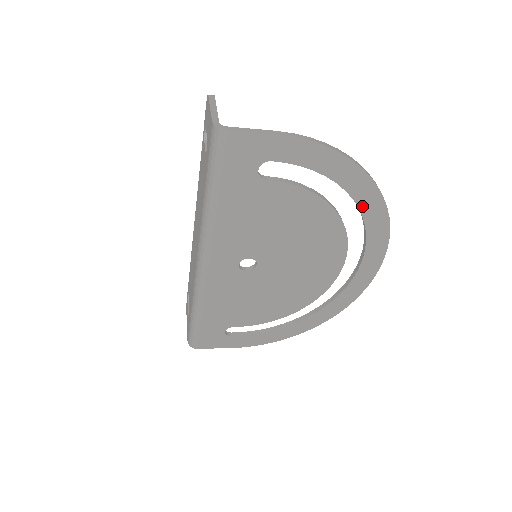
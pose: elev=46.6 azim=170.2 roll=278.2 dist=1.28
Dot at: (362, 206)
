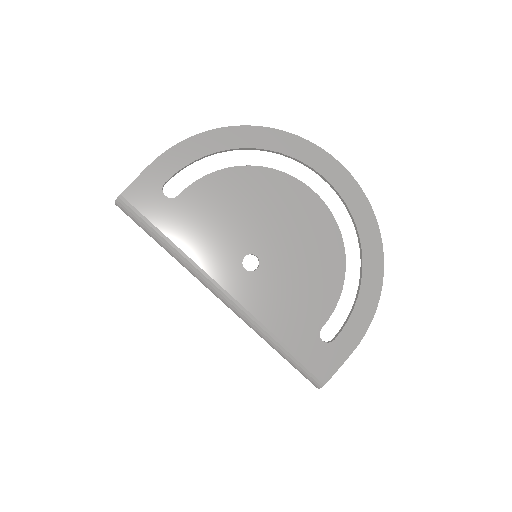
Dot at: (256, 145)
